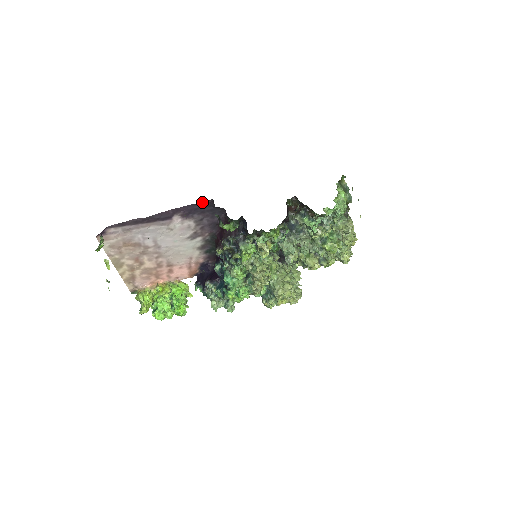
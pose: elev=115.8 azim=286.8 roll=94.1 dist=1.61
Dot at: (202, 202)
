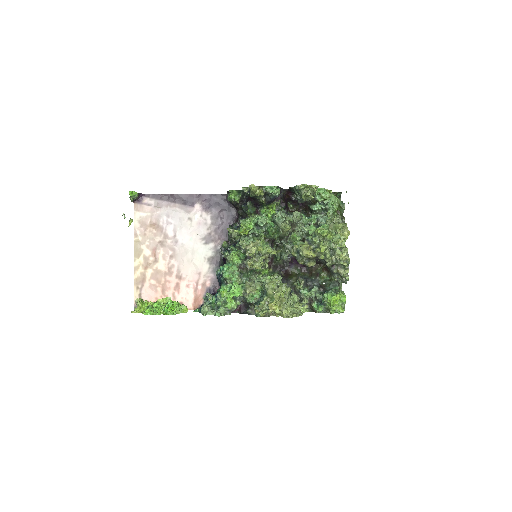
Dot at: (221, 195)
